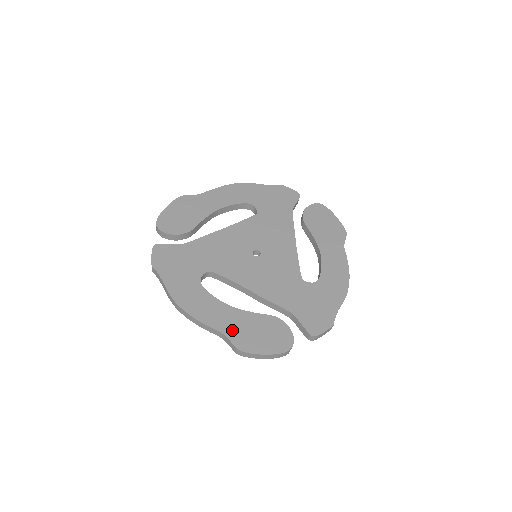
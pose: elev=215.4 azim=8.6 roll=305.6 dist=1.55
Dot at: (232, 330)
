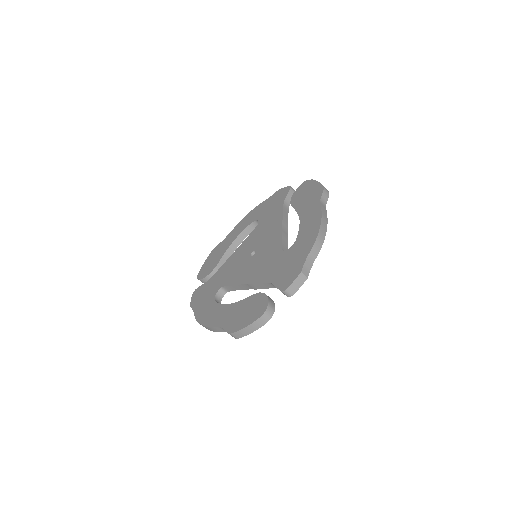
Dot at: (227, 321)
